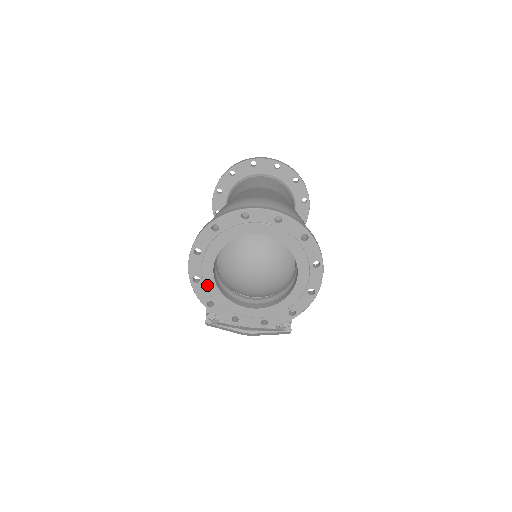
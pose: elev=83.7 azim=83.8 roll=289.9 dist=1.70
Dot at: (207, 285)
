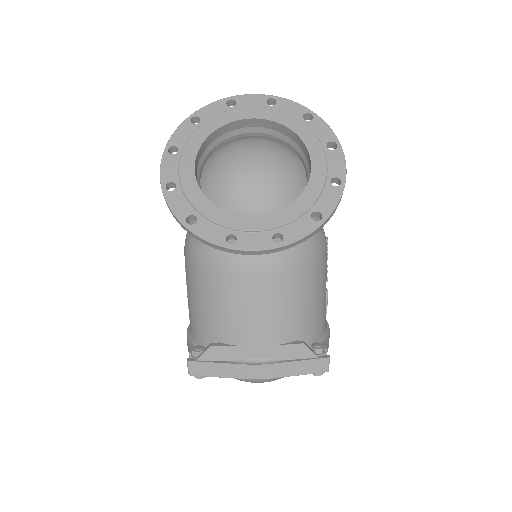
Dot at: (186, 190)
